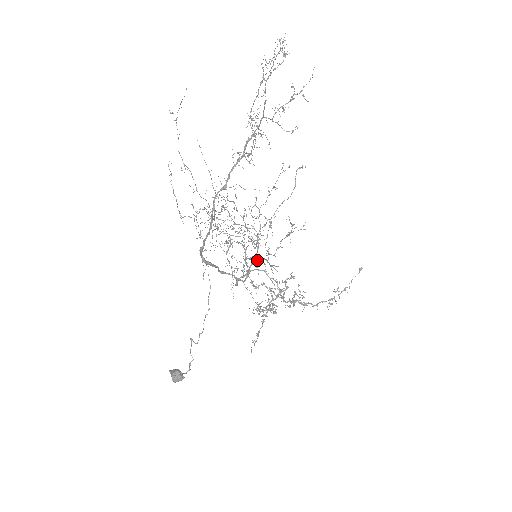
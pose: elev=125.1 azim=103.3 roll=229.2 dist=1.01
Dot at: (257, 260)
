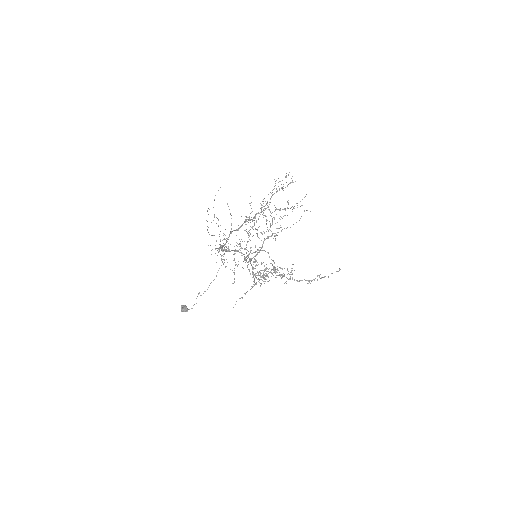
Dot at: occluded
